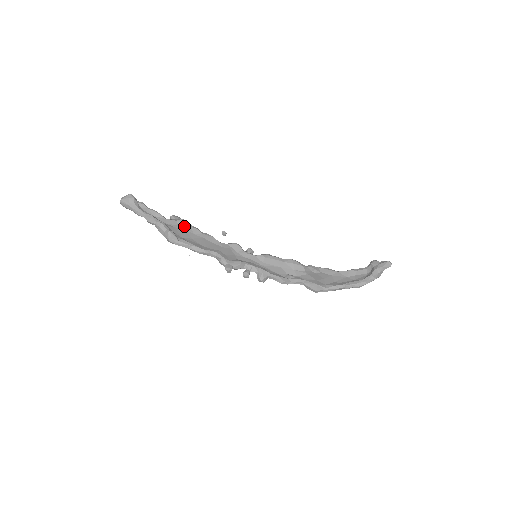
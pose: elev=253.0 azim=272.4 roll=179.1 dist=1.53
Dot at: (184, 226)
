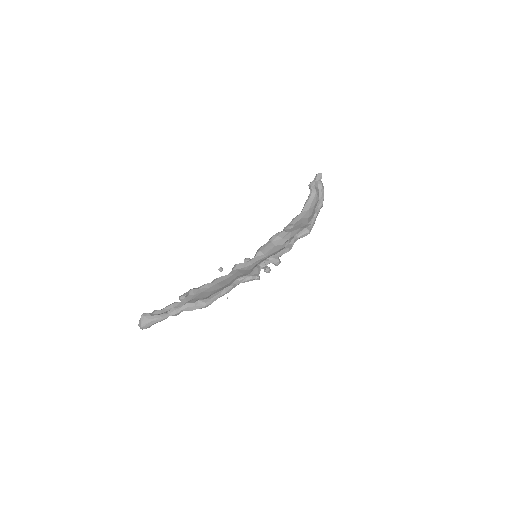
Dot at: (197, 292)
